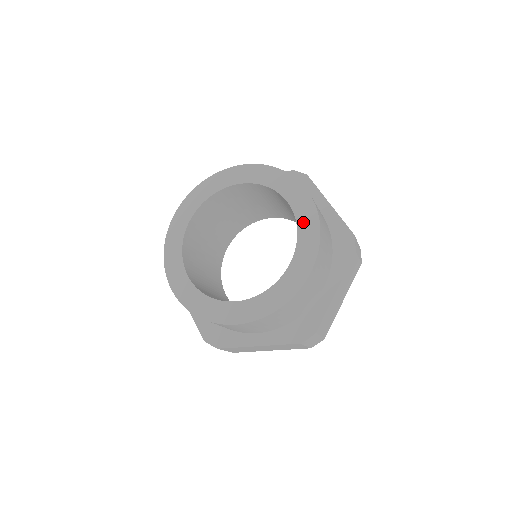
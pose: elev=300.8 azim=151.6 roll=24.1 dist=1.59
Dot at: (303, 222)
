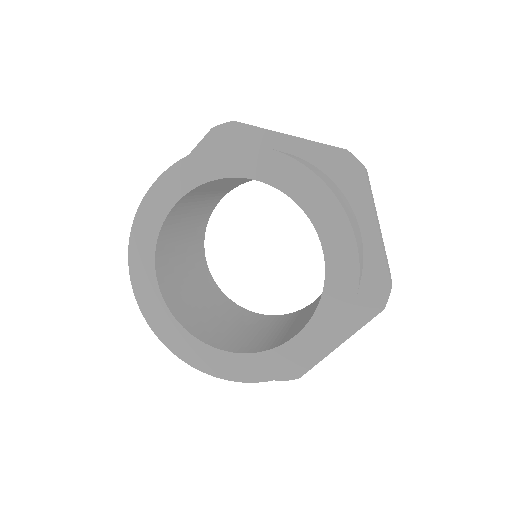
Dot at: (297, 190)
